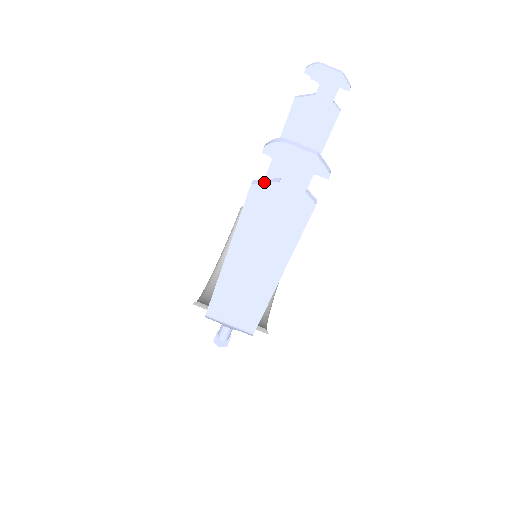
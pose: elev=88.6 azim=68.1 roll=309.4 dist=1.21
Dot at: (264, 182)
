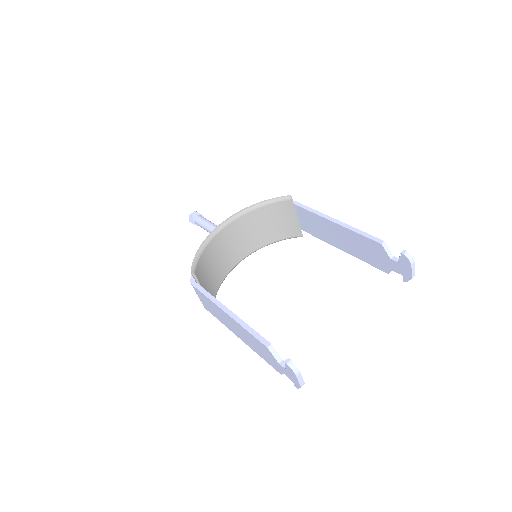
Dot at: (273, 354)
